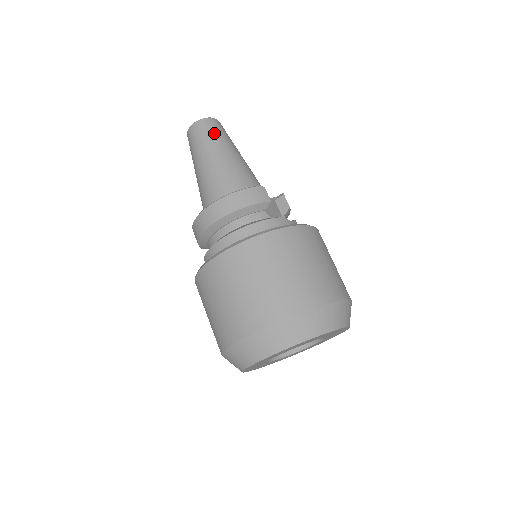
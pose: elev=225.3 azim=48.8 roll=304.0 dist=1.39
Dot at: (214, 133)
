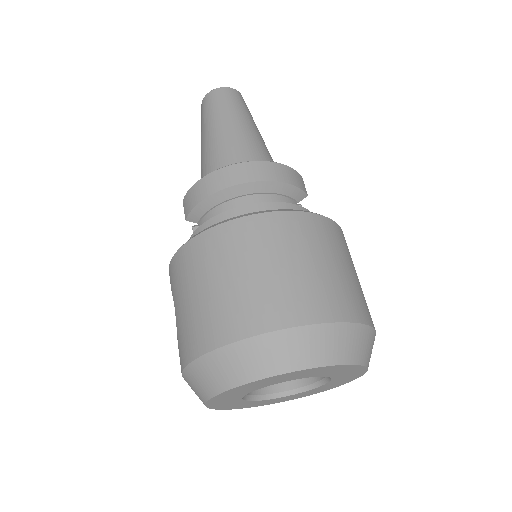
Dot at: (245, 107)
